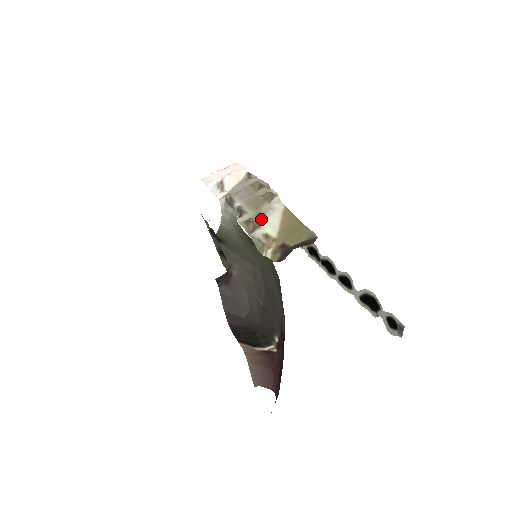
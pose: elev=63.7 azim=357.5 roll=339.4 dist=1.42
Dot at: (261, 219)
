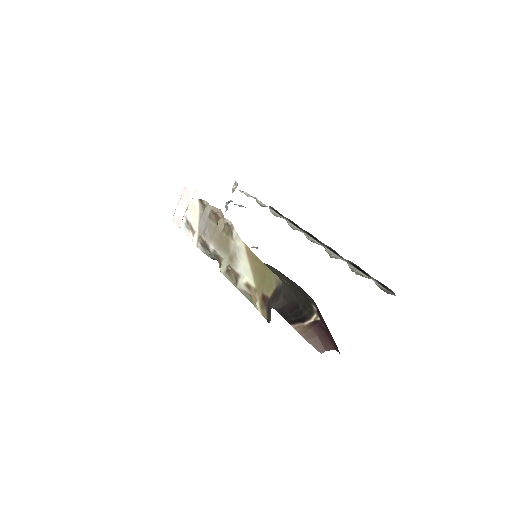
Dot at: (236, 264)
